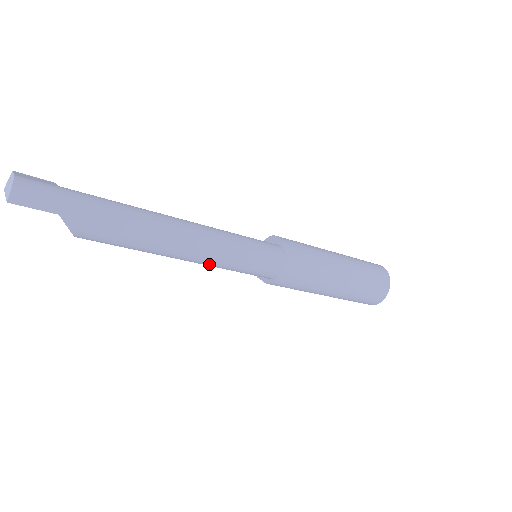
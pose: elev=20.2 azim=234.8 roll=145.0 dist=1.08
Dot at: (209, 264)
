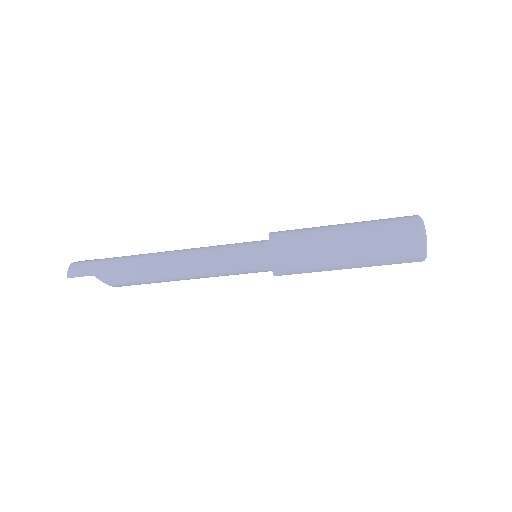
Dot at: (208, 275)
